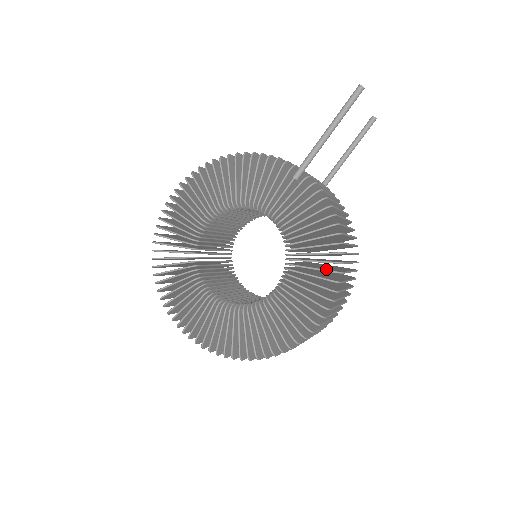
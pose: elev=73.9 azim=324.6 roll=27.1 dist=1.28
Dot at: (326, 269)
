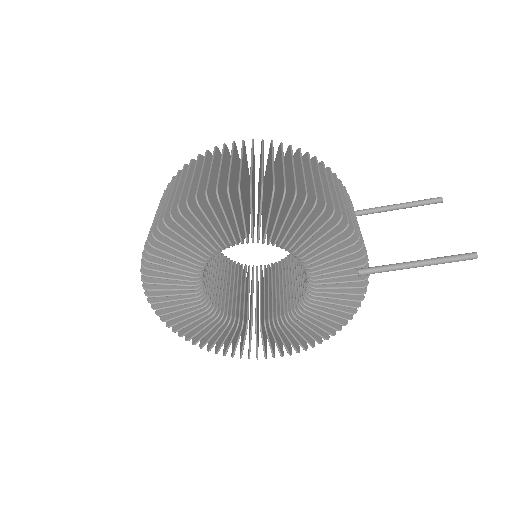
Dot at: (314, 336)
